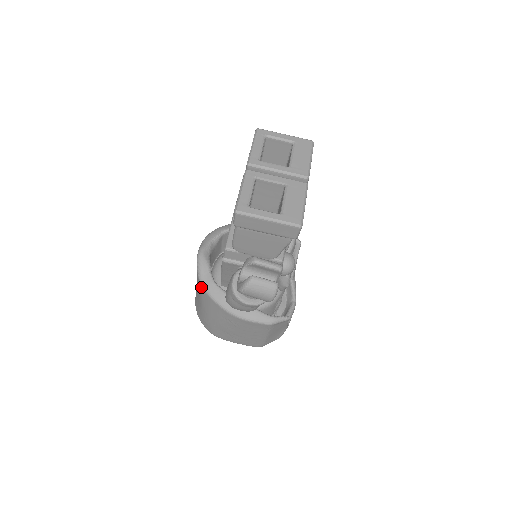
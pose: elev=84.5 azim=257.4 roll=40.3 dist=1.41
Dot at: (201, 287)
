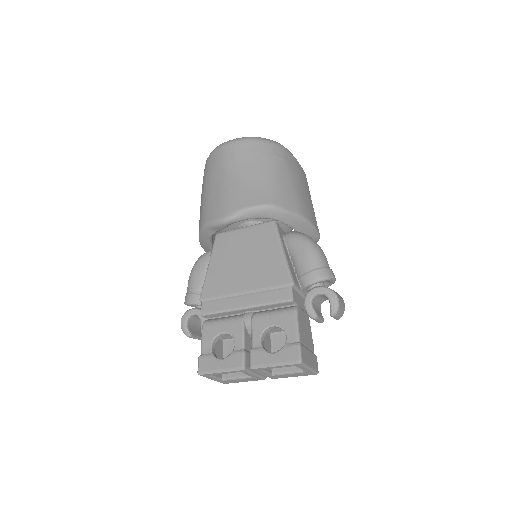
Dot at: (202, 224)
